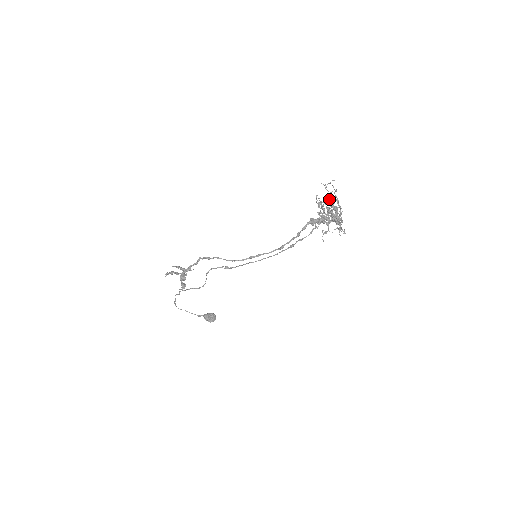
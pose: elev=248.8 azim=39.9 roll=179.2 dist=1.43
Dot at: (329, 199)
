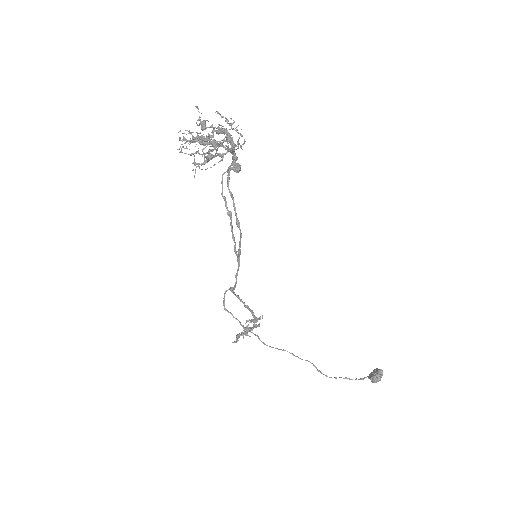
Dot at: (201, 129)
